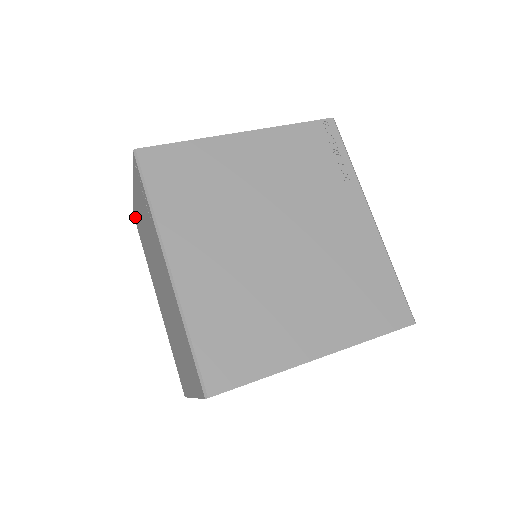
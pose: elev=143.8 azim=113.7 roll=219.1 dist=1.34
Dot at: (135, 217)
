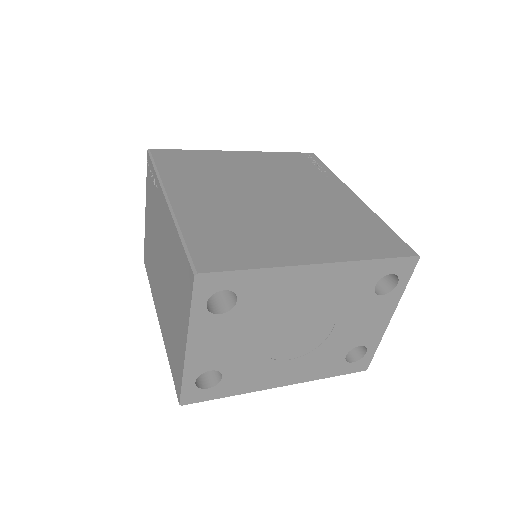
Dot at: (145, 257)
